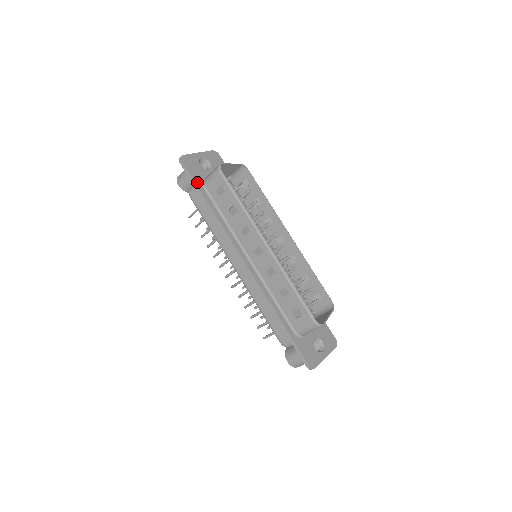
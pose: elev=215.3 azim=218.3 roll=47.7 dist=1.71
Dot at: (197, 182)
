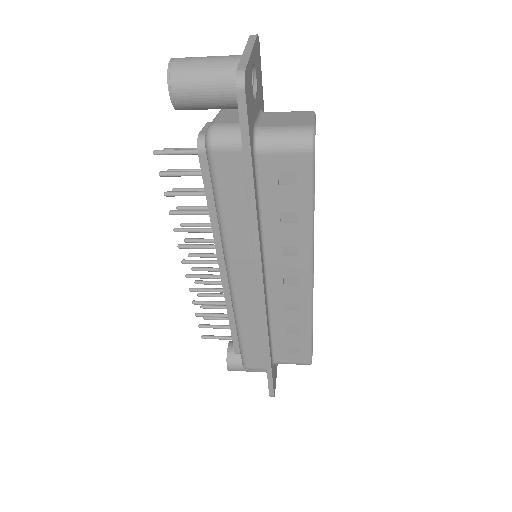
Dot at: (251, 144)
